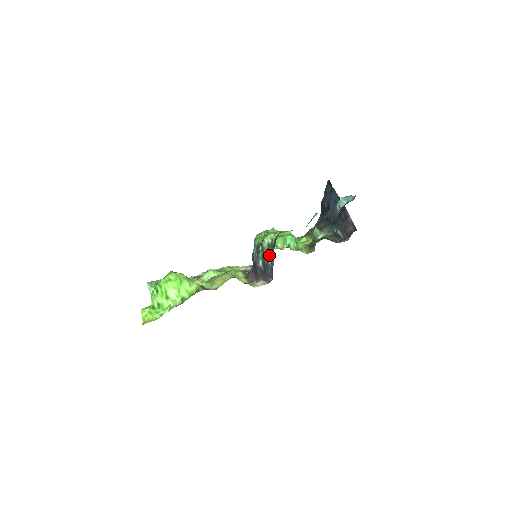
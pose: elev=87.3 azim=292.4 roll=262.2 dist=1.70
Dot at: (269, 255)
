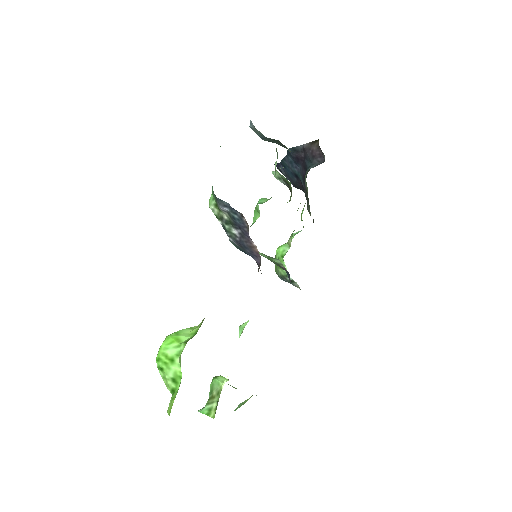
Dot at: (218, 205)
